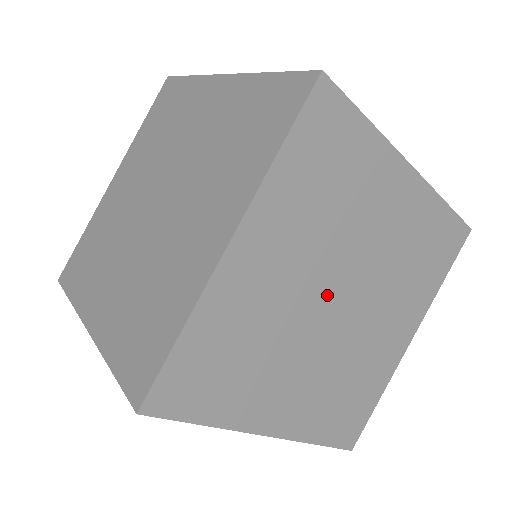
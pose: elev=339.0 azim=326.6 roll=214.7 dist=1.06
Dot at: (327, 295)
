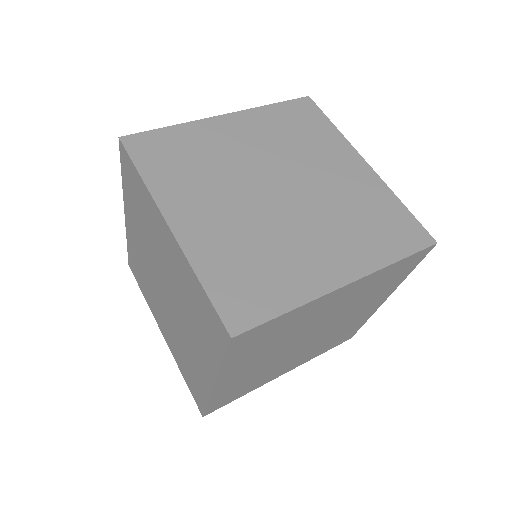
Dot at: (296, 345)
